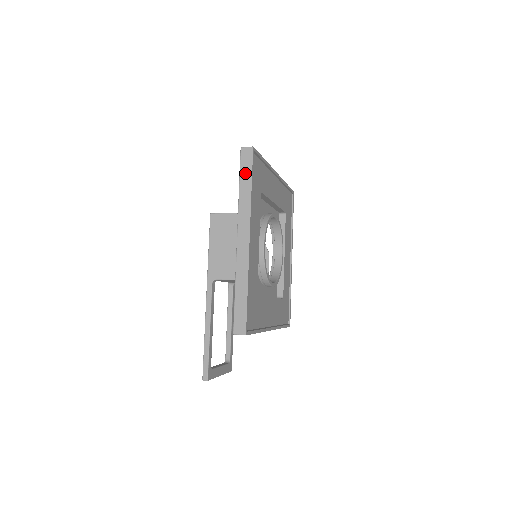
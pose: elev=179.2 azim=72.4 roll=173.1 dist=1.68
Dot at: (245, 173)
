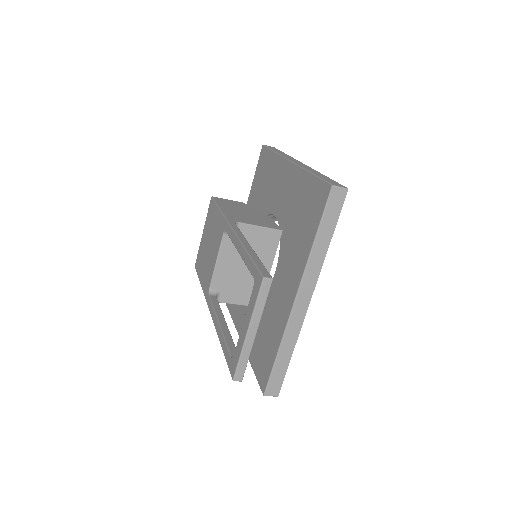
Dot at: (275, 149)
